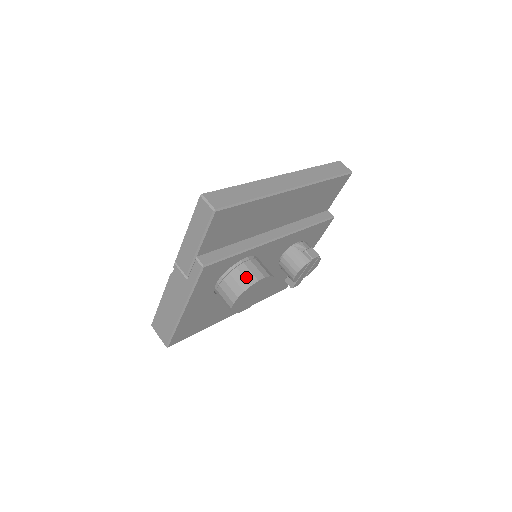
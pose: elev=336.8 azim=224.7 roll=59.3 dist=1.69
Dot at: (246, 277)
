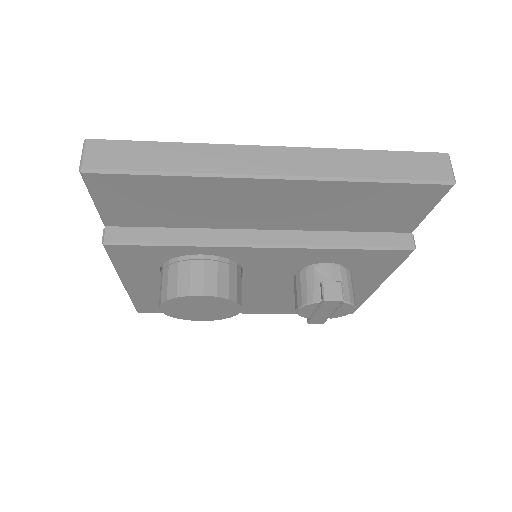
Dot at: (179, 282)
